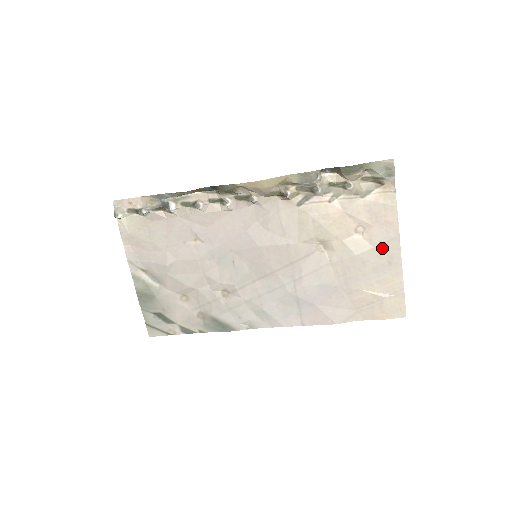
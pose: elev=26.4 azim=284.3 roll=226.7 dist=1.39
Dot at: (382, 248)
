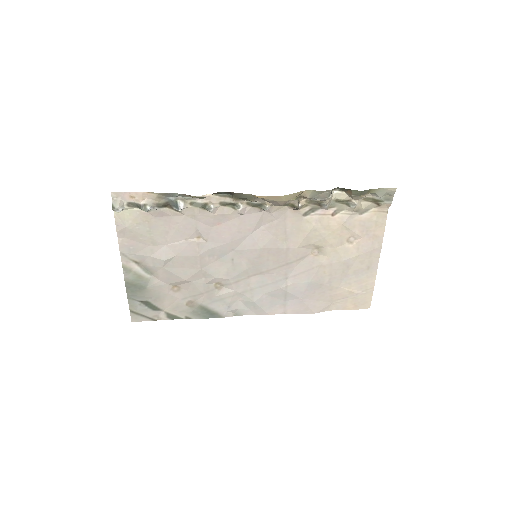
Dot at: (366, 256)
